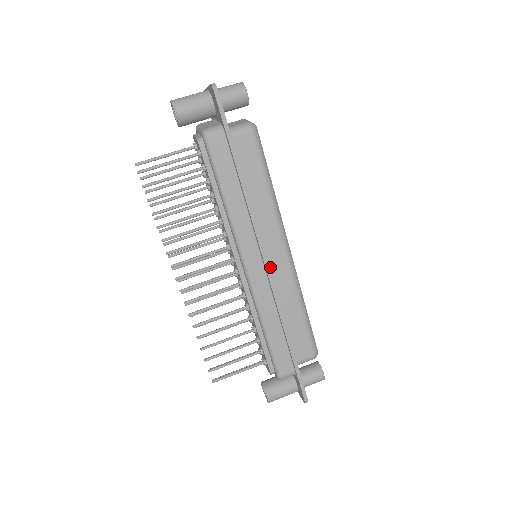
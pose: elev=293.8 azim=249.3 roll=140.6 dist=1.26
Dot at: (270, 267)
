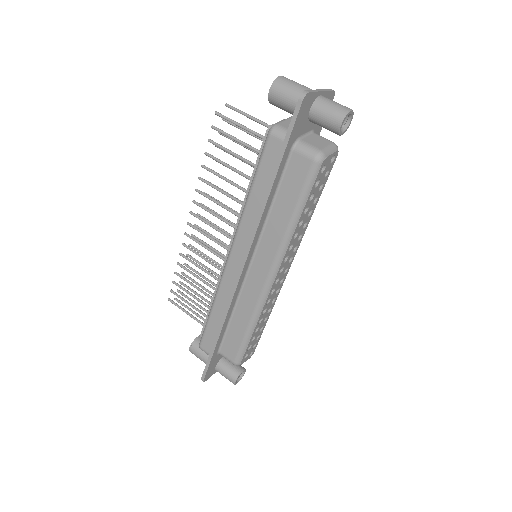
Dot at: (249, 274)
